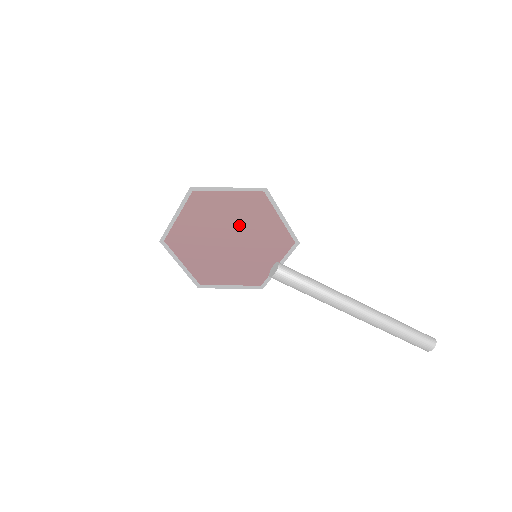
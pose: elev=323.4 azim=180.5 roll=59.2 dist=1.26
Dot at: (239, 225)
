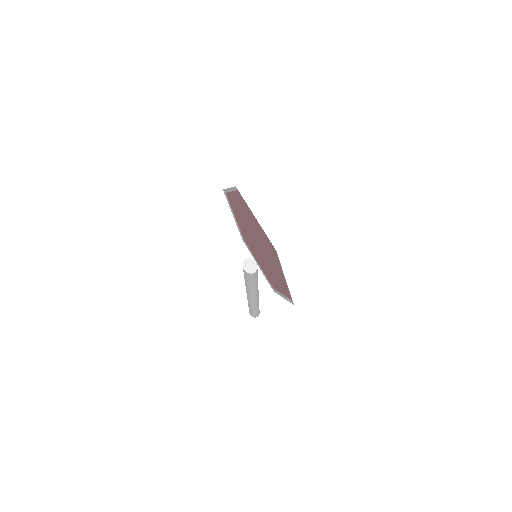
Dot at: (268, 262)
